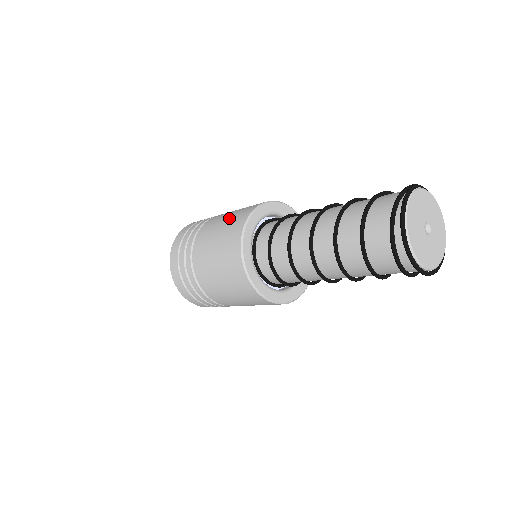
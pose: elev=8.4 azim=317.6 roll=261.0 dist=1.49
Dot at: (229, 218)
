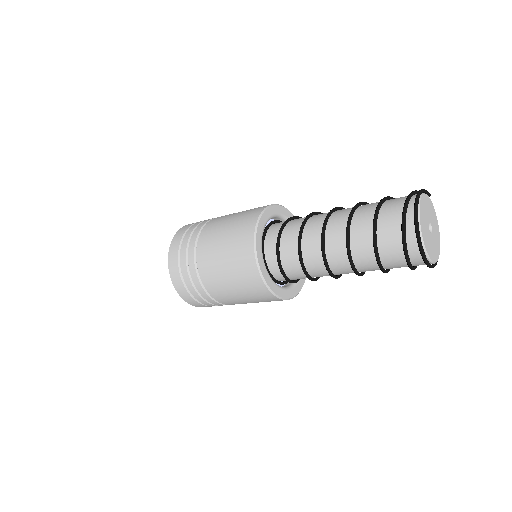
Dot at: occluded
